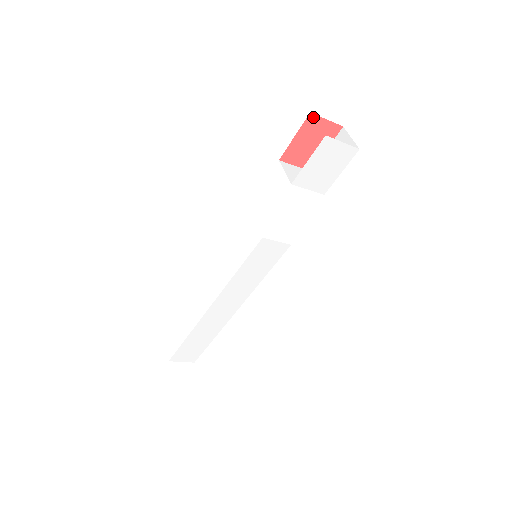
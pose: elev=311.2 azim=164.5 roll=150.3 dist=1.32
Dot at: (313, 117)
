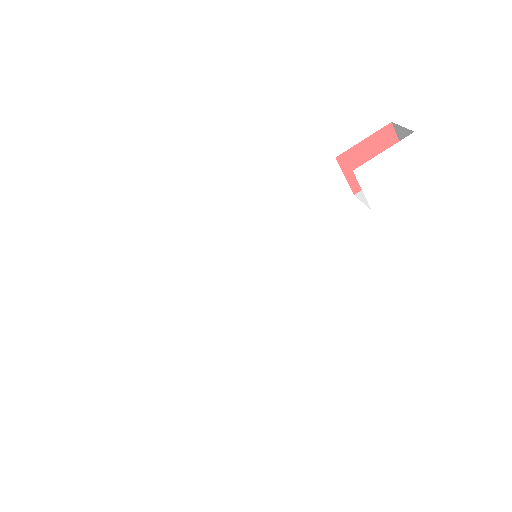
Dot at: (390, 130)
